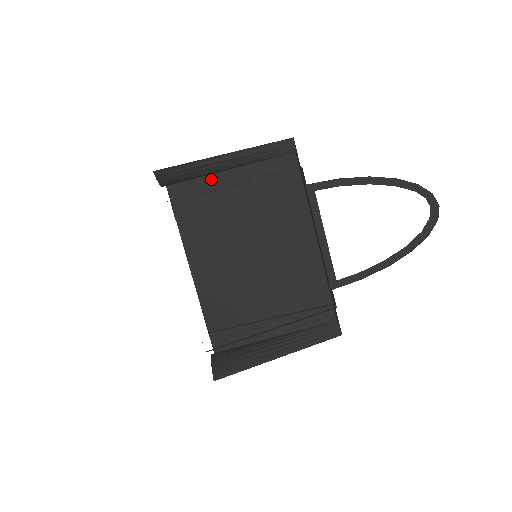
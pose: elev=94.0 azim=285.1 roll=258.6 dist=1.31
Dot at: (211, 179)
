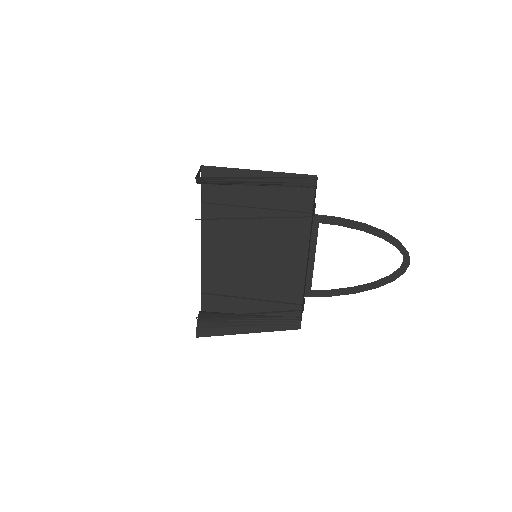
Dot at: occluded
